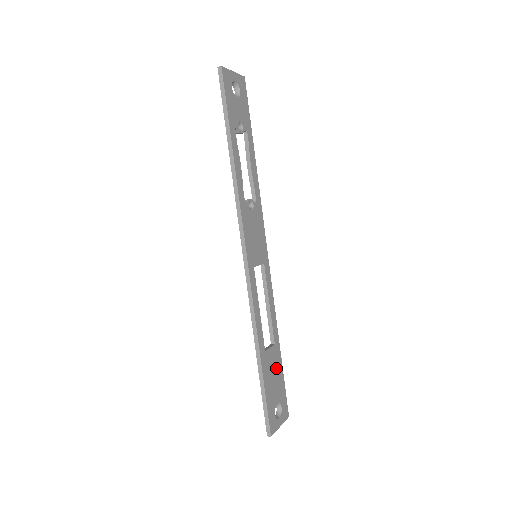
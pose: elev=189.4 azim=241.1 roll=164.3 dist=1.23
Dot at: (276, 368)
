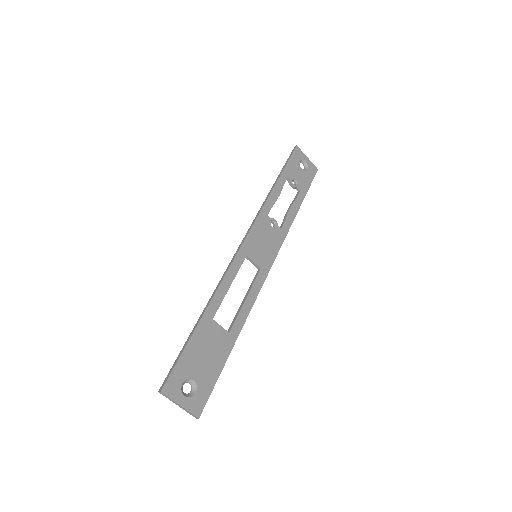
Dot at: (216, 352)
